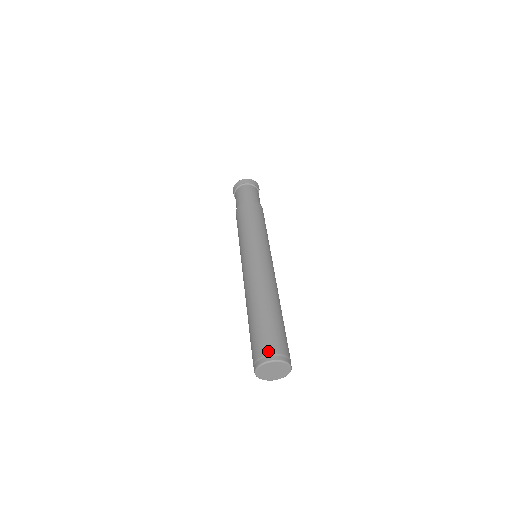
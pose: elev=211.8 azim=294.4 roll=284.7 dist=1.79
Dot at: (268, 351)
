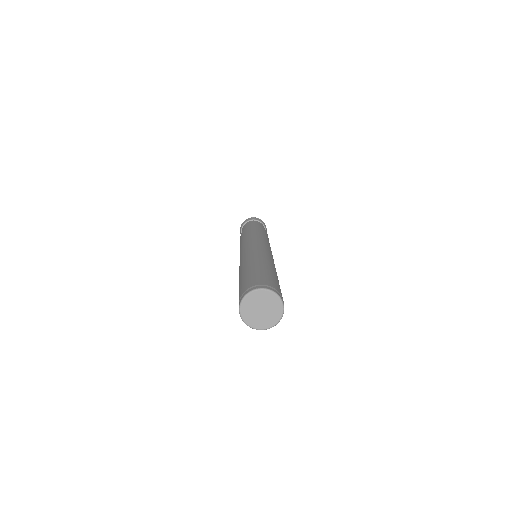
Dot at: (250, 286)
